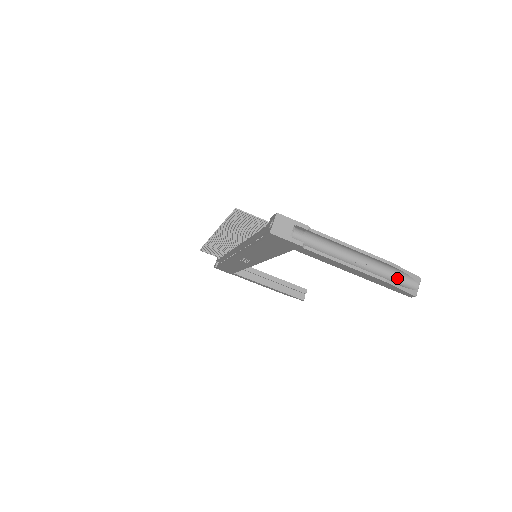
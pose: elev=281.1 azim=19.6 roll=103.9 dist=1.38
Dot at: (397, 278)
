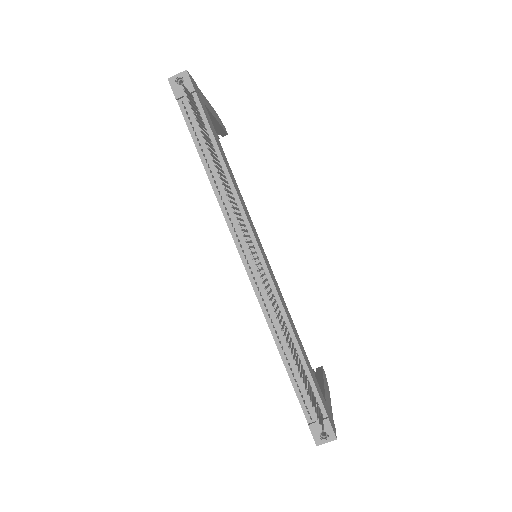
Dot at: occluded
